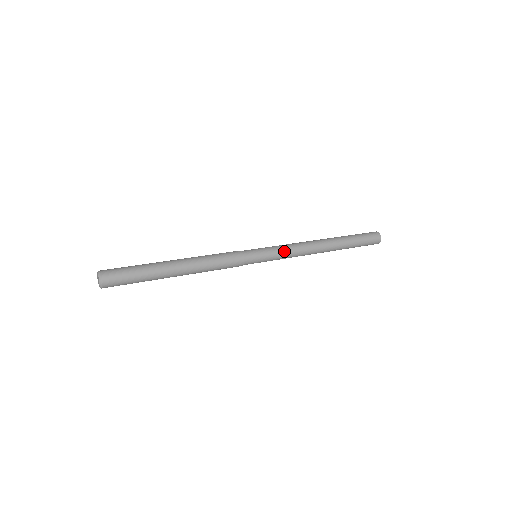
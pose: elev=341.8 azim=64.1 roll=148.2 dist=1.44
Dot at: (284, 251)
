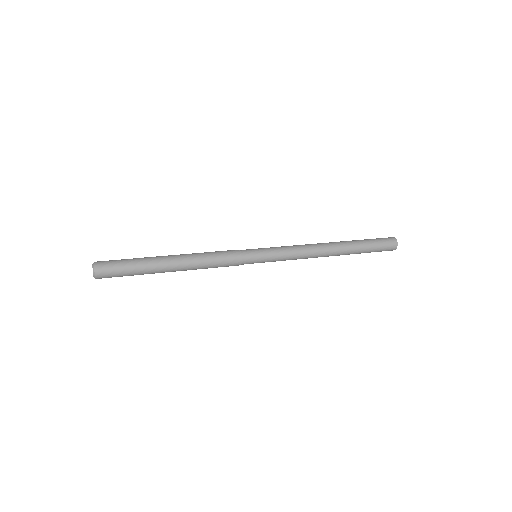
Dot at: (286, 253)
